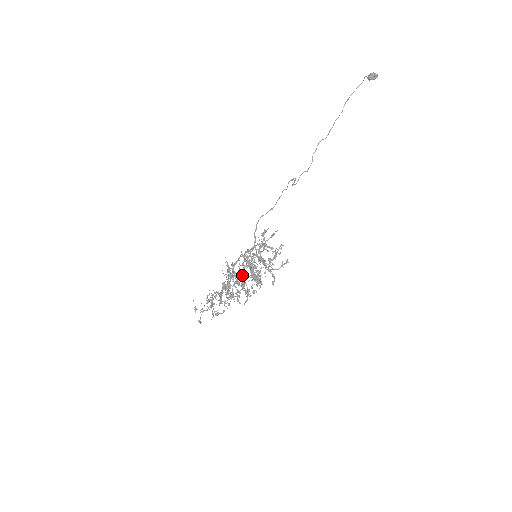
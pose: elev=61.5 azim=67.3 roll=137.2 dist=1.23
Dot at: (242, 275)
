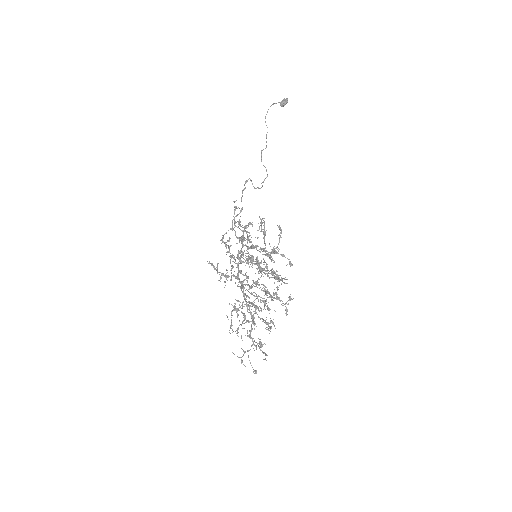
Dot at: (254, 282)
